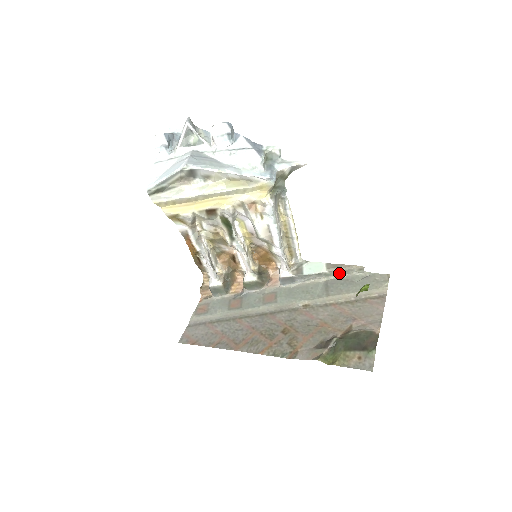
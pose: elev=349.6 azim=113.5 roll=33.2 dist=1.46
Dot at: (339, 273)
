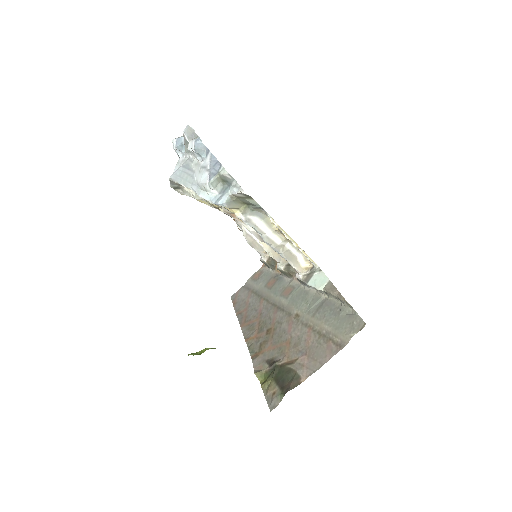
Dot at: (334, 297)
